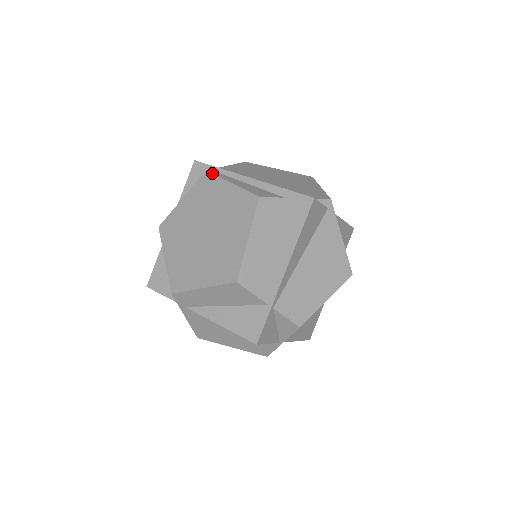
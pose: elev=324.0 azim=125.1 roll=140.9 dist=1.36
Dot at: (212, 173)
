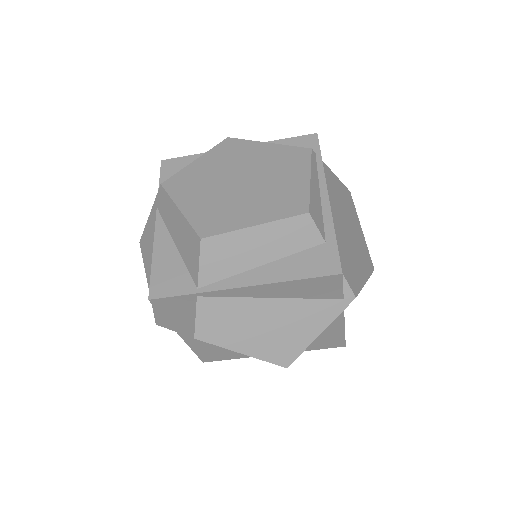
Dot at: (312, 155)
